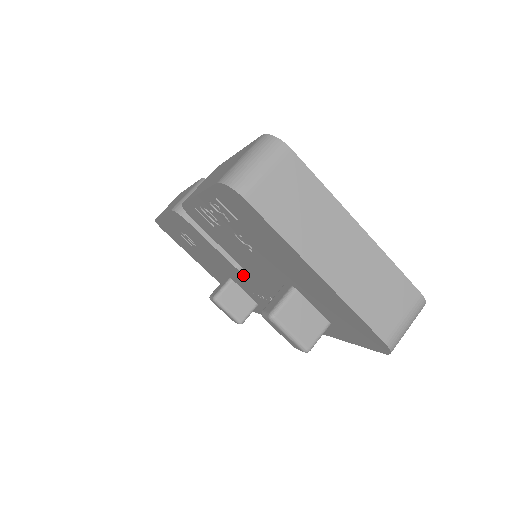
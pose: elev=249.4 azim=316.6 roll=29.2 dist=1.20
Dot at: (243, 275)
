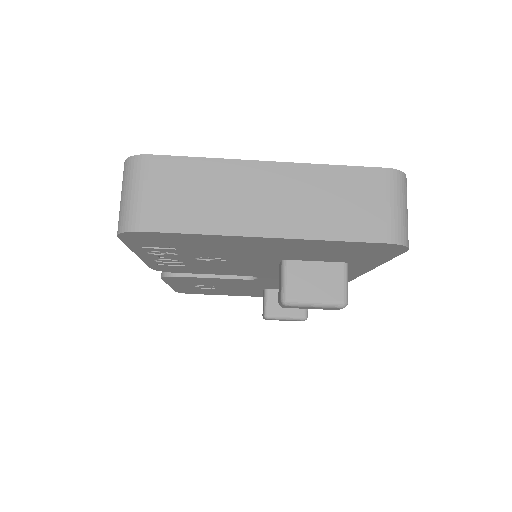
Dot at: (261, 280)
